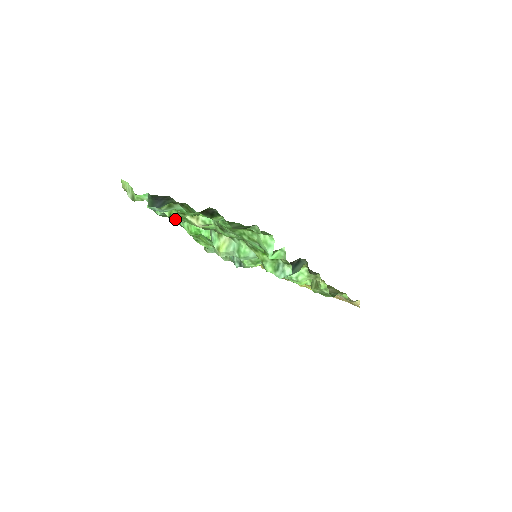
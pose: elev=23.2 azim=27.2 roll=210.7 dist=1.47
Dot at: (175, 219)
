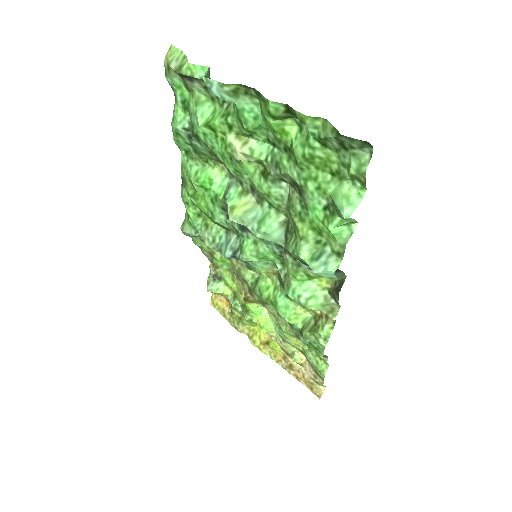
Dot at: (184, 156)
